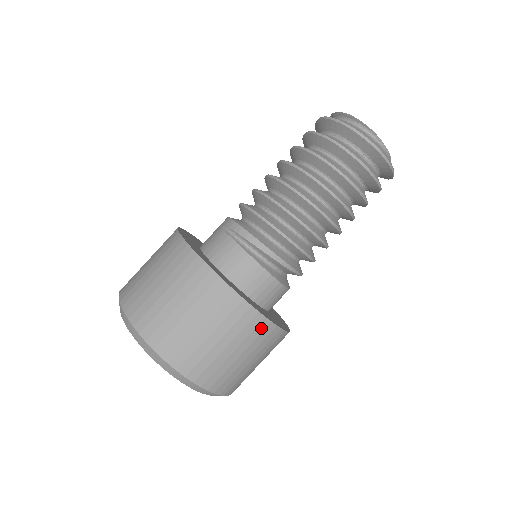
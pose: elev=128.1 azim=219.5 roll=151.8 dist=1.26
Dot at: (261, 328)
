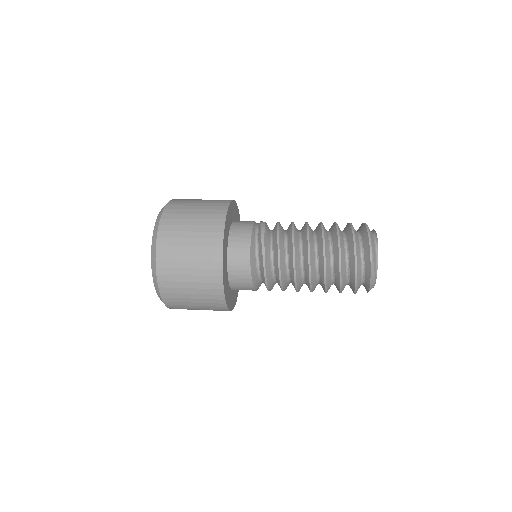
Dot at: (215, 236)
